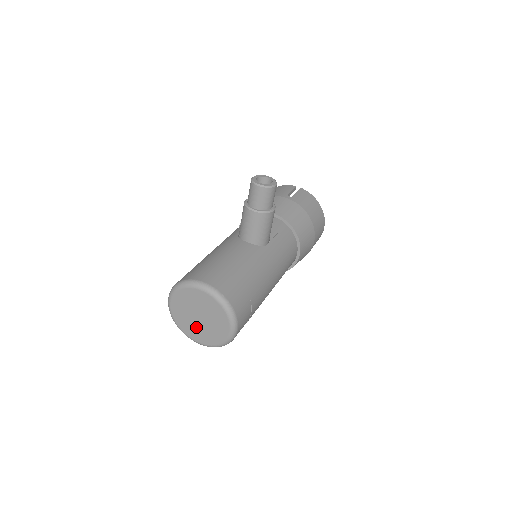
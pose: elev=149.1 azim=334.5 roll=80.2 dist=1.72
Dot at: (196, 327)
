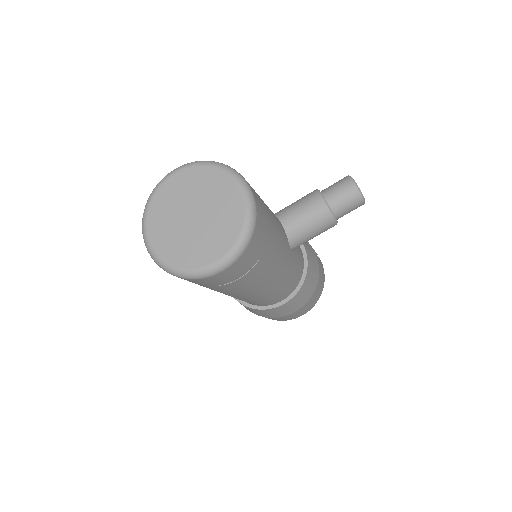
Dot at: (173, 225)
